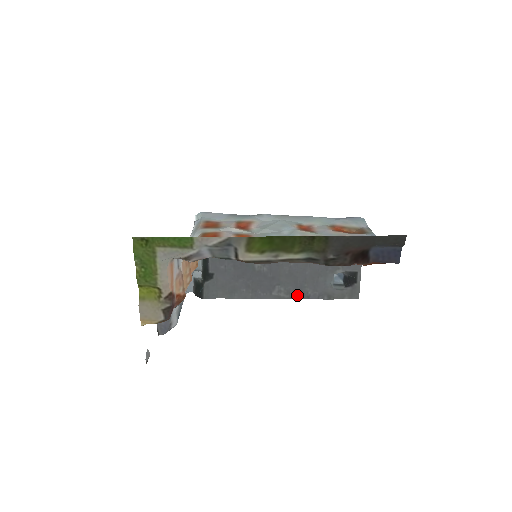
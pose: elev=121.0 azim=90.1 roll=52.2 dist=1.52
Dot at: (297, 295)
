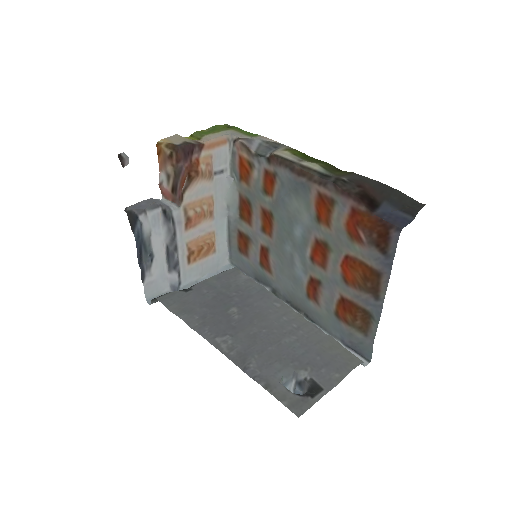
Dot at: (237, 357)
